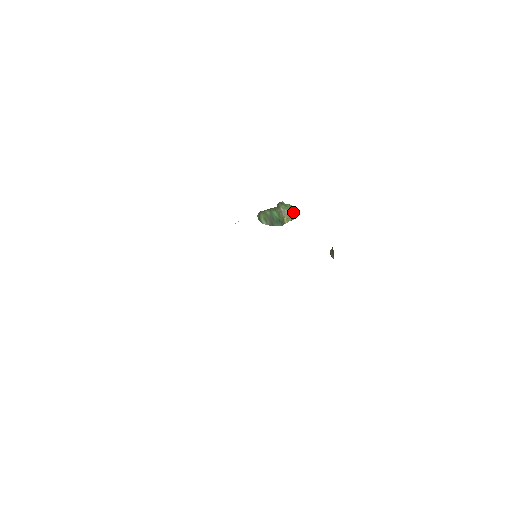
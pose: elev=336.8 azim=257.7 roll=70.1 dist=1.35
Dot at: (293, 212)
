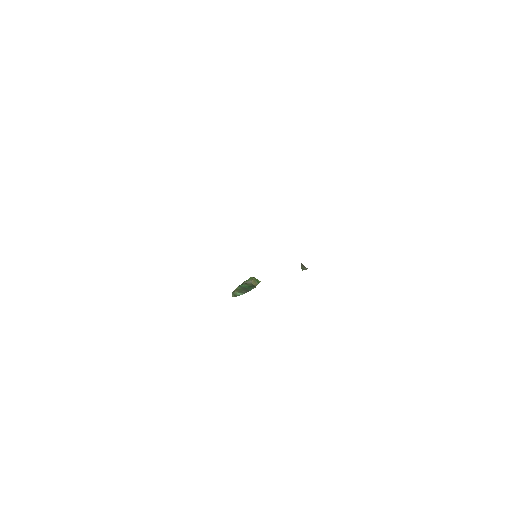
Dot at: (255, 279)
